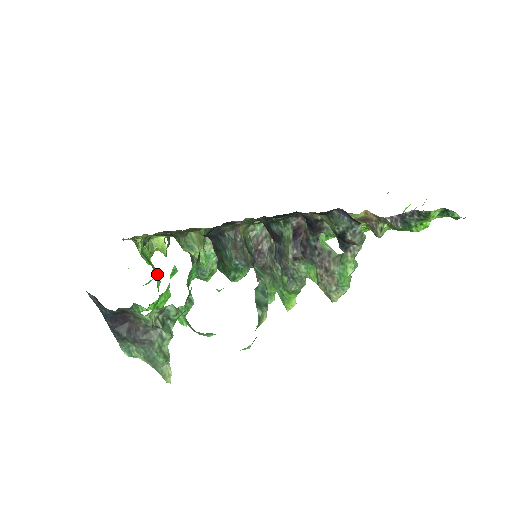
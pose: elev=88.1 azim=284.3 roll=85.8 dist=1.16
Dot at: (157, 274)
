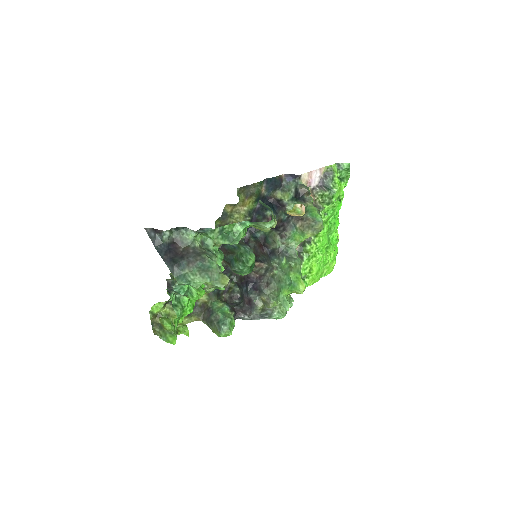
Dot at: occluded
